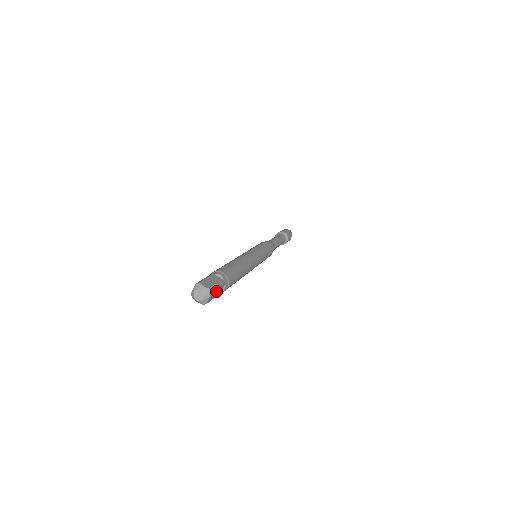
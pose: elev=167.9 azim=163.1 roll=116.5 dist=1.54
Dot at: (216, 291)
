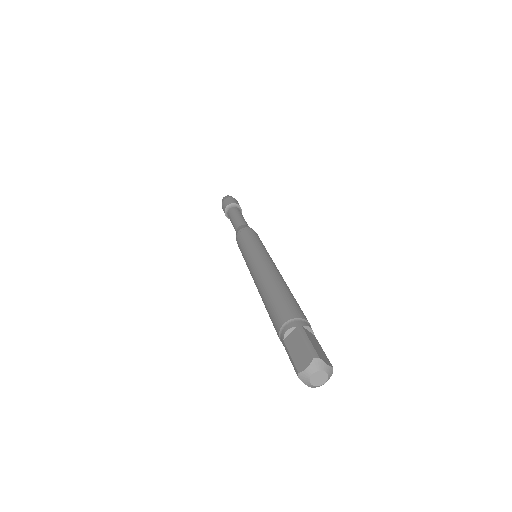
Dot at: occluded
